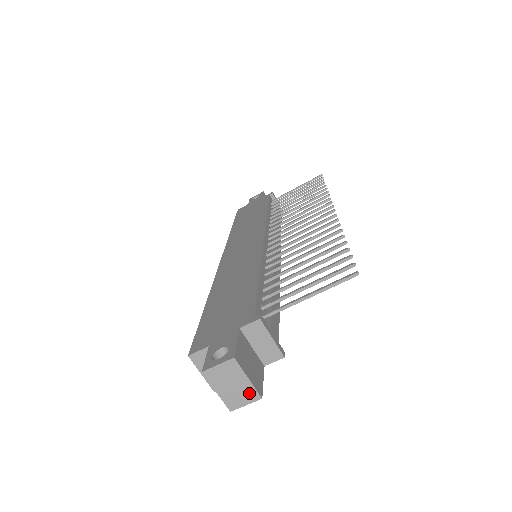
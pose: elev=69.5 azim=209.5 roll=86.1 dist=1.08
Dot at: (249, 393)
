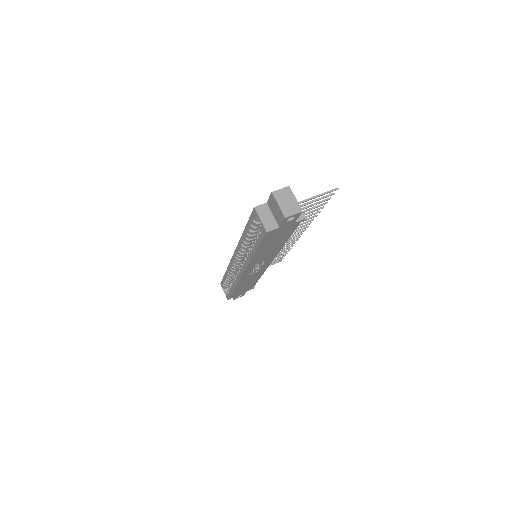
Dot at: (296, 207)
